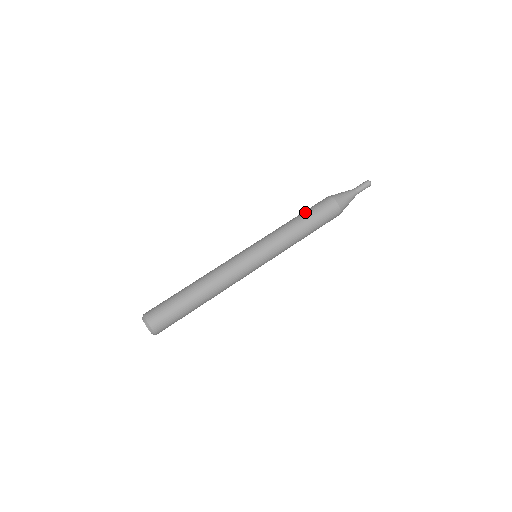
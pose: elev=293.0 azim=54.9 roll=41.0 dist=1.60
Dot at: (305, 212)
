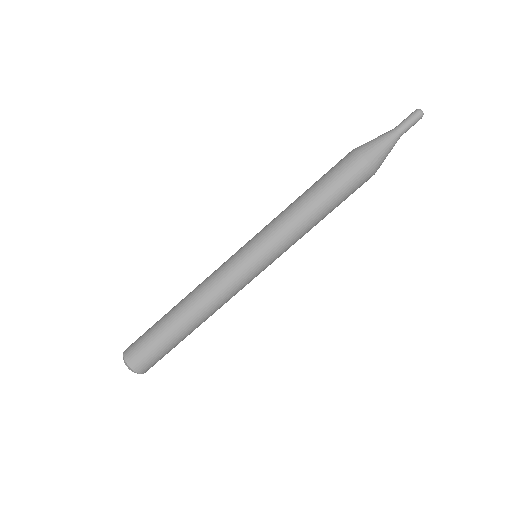
Dot at: (319, 182)
